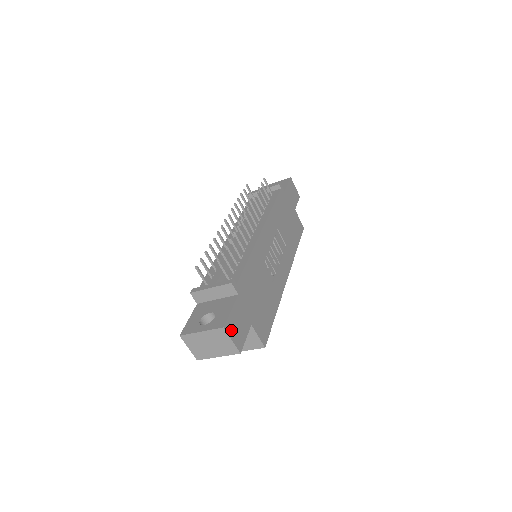
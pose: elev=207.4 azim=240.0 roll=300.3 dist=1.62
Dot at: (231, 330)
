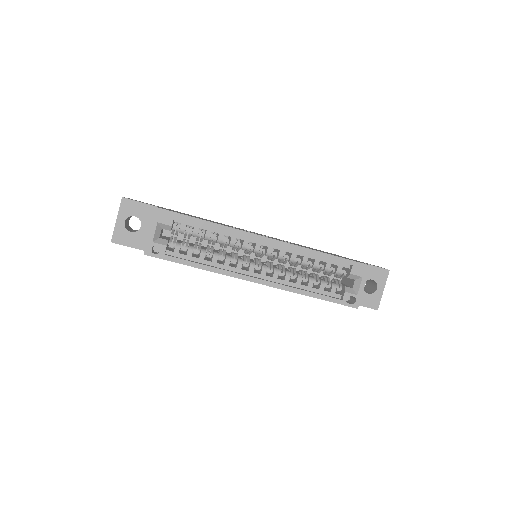
Dot at: (132, 199)
